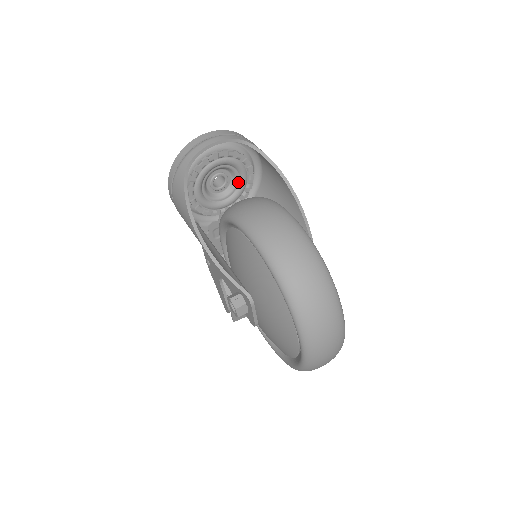
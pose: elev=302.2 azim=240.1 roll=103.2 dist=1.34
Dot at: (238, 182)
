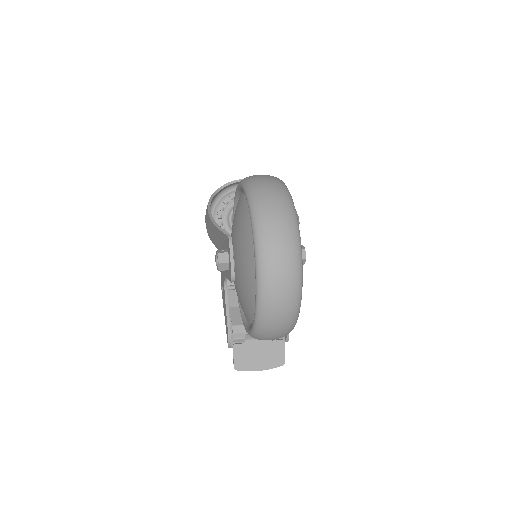
Dot at: occluded
